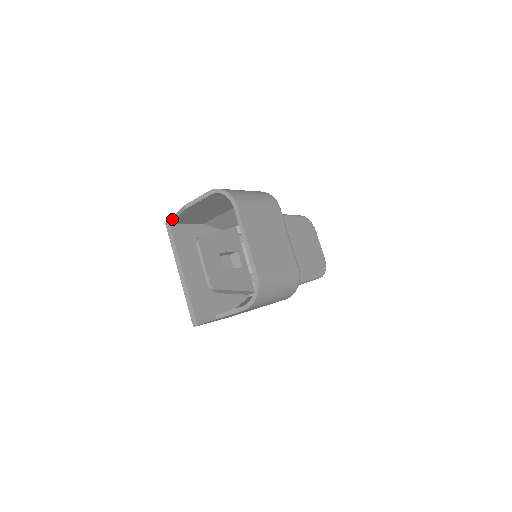
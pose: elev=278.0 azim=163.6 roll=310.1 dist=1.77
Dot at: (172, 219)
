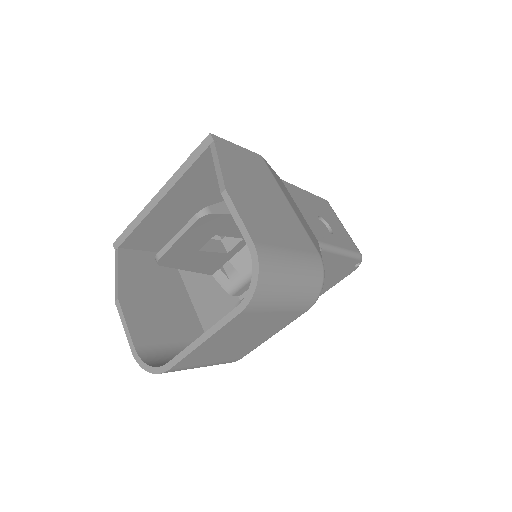
Dot at: (214, 151)
